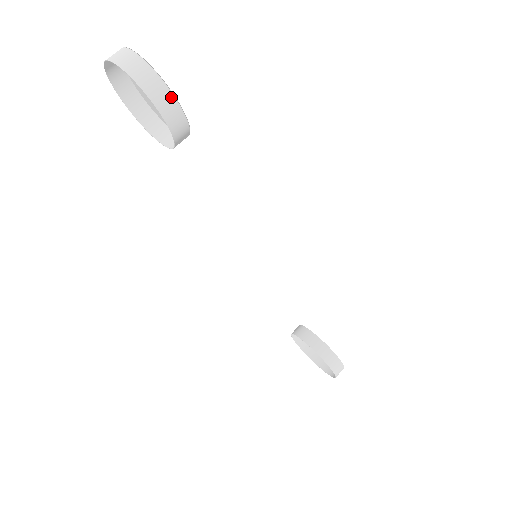
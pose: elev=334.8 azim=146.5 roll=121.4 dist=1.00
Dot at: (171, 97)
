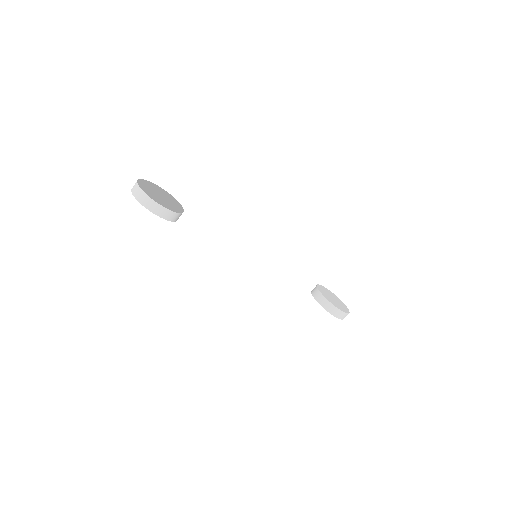
Dot at: (160, 207)
